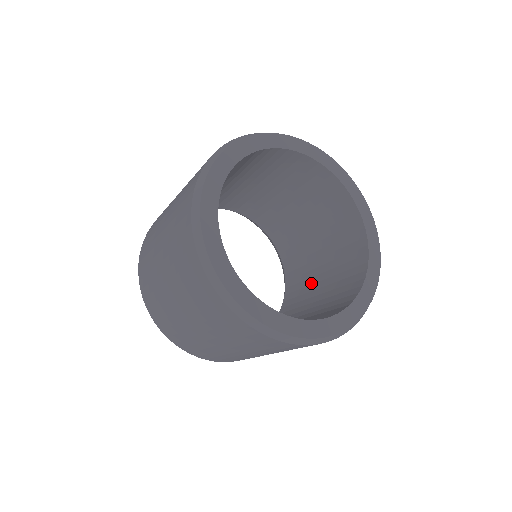
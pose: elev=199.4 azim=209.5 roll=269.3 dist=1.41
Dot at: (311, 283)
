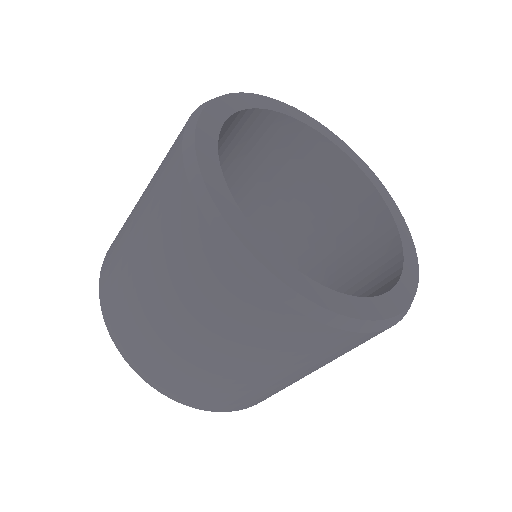
Dot at: occluded
